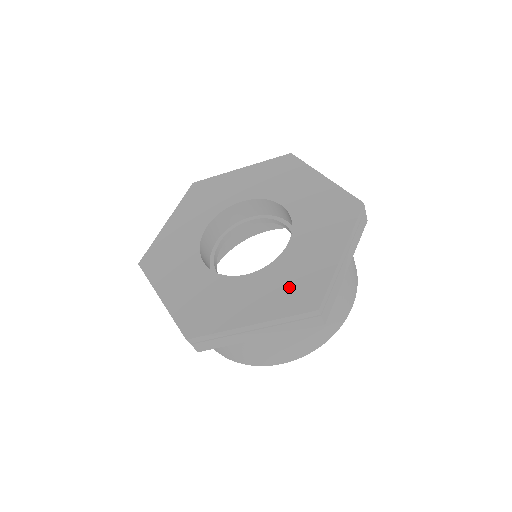
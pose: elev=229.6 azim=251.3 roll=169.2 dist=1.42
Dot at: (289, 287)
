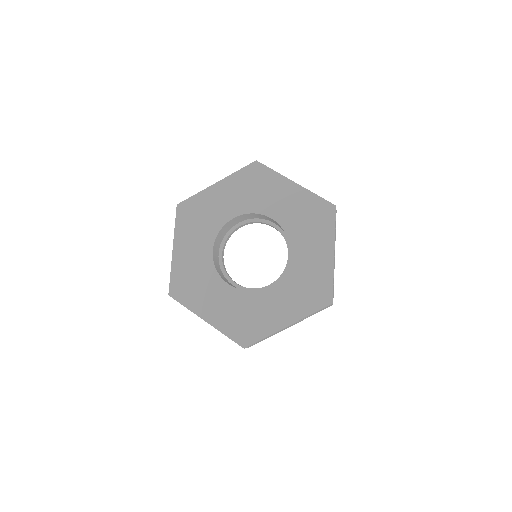
Dot at: (305, 290)
